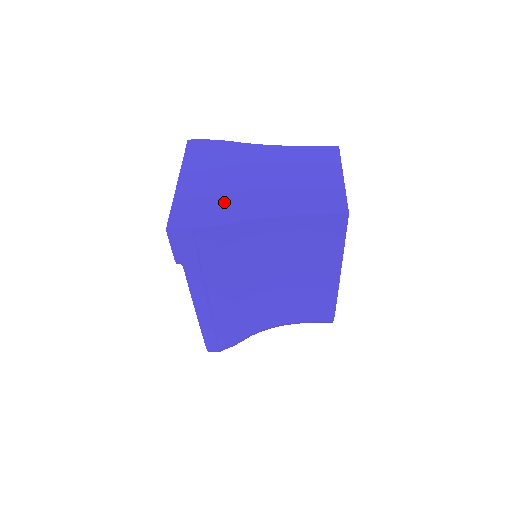
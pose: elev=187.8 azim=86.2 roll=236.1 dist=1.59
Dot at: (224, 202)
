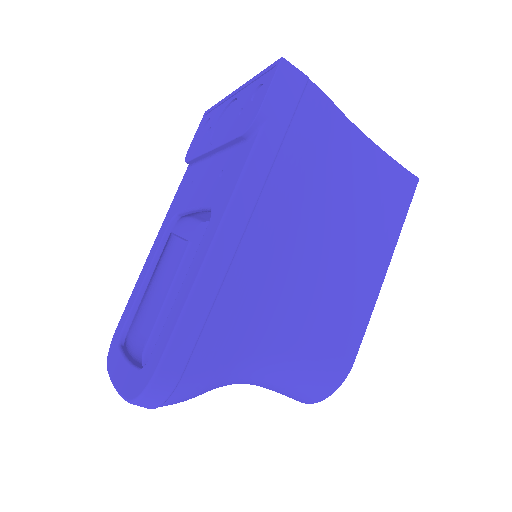
Dot at: occluded
